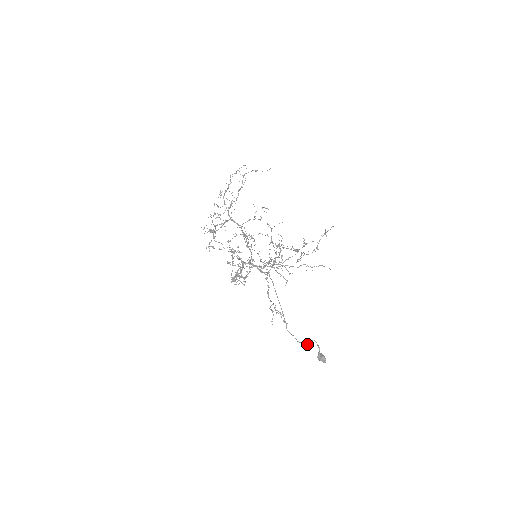
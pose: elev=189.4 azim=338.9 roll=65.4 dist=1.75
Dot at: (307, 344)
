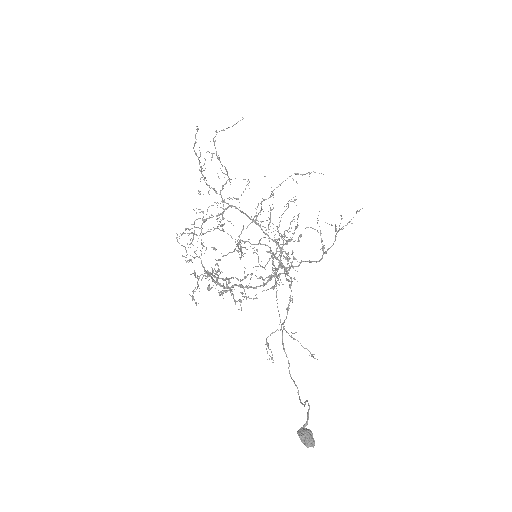
Dot at: occluded
